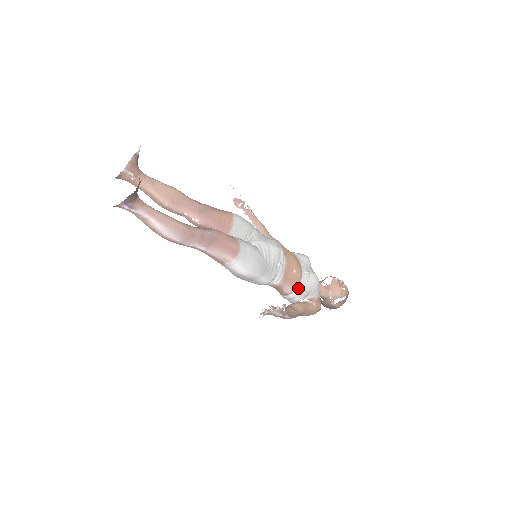
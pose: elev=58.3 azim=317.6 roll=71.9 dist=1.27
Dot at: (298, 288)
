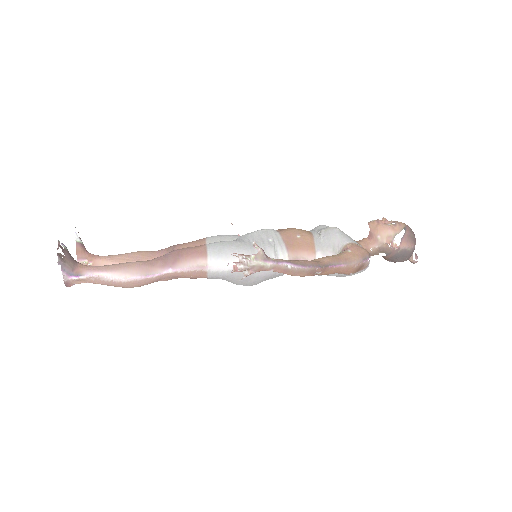
Dot at: (316, 249)
